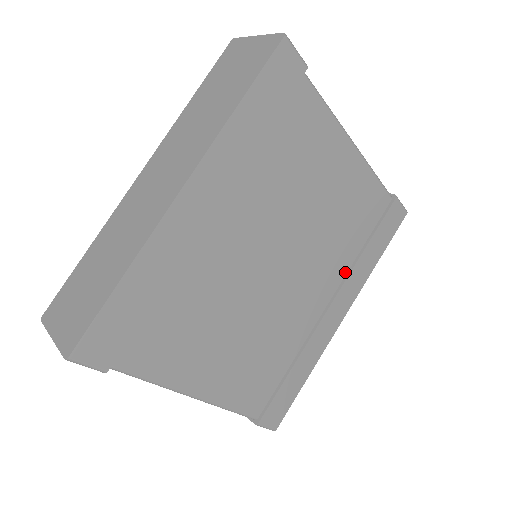
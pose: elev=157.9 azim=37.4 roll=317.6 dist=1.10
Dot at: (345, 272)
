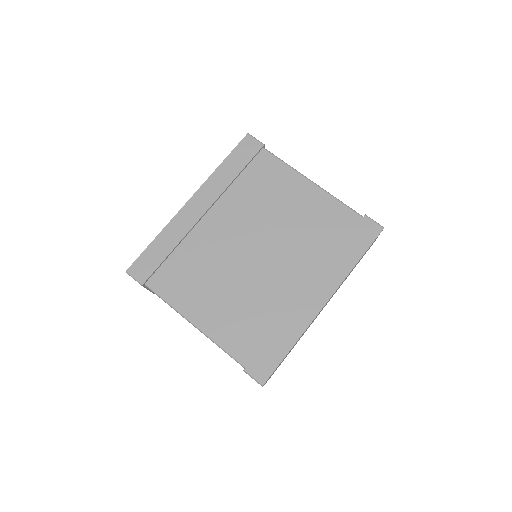
Dot at: (322, 266)
